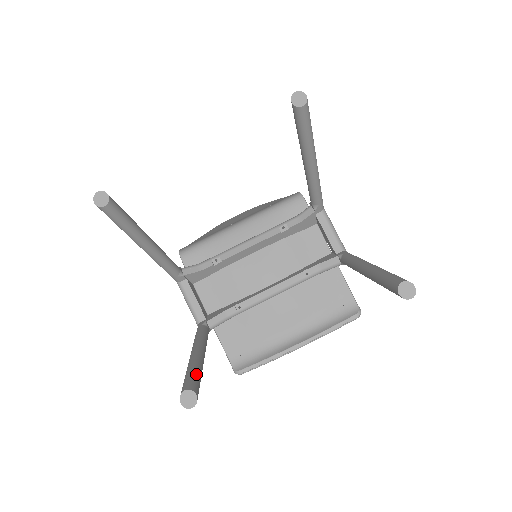
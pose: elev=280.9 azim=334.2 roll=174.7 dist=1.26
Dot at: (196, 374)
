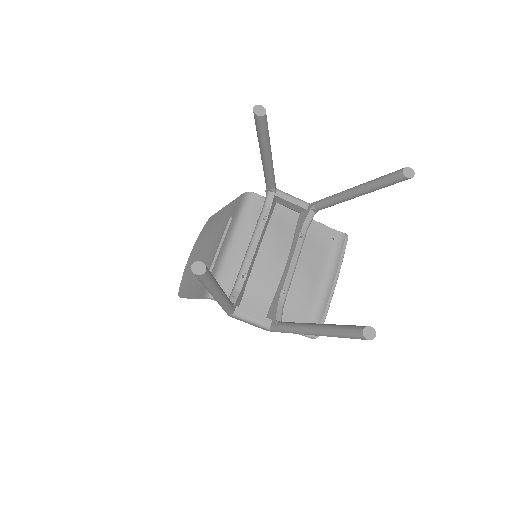
Dot at: (346, 325)
